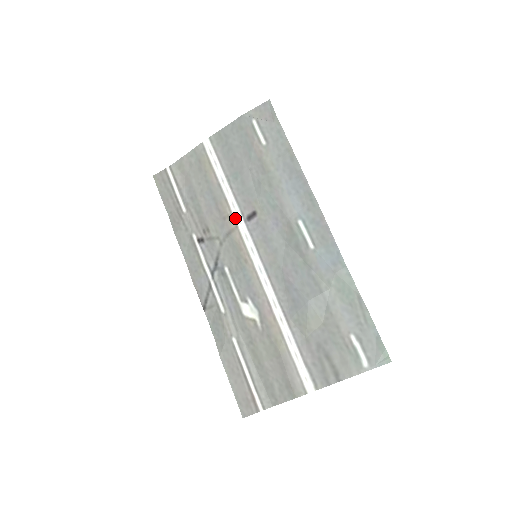
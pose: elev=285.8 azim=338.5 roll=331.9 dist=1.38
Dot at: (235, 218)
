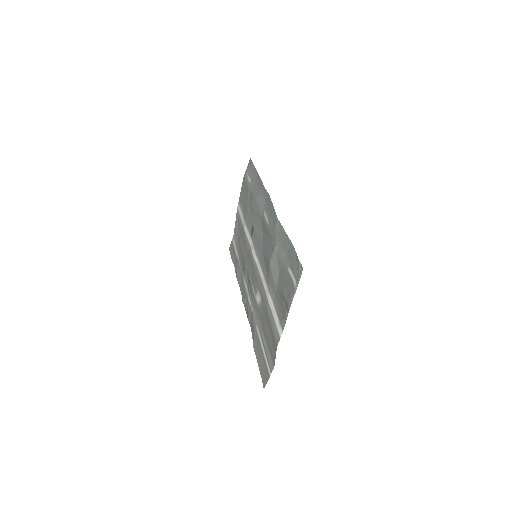
Dot at: (248, 240)
